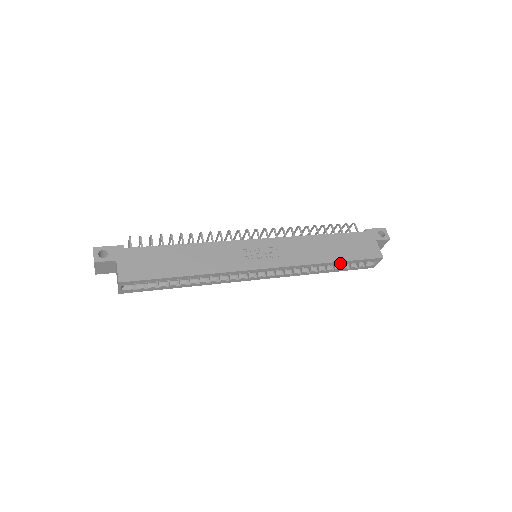
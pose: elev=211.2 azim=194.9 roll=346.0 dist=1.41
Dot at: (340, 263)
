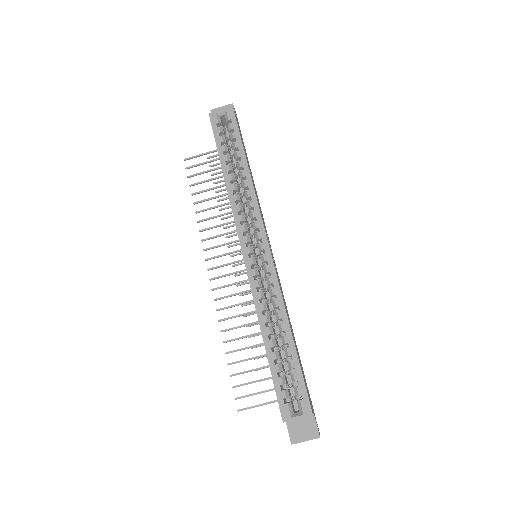
Dot at: (290, 348)
